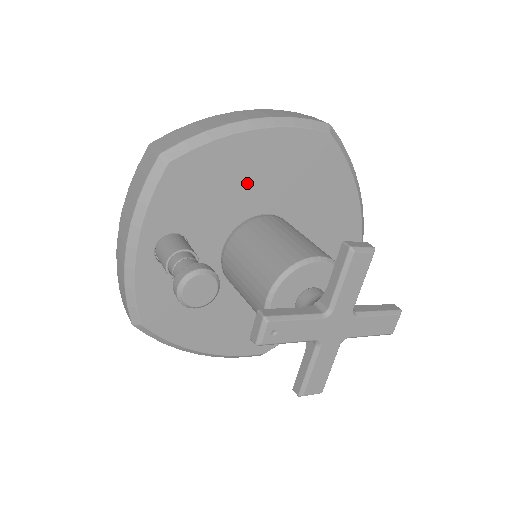
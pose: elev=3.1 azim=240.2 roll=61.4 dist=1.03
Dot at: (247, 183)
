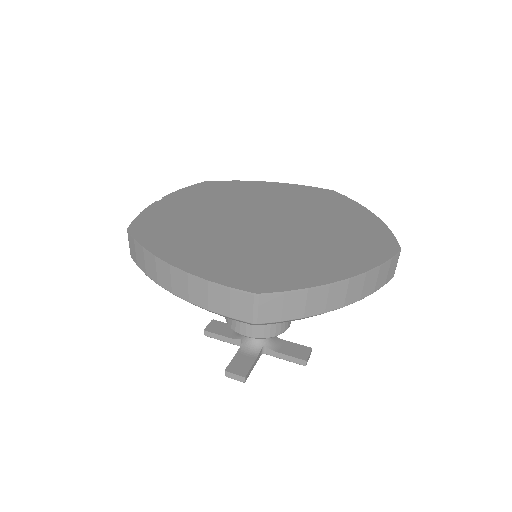
Dot at: occluded
